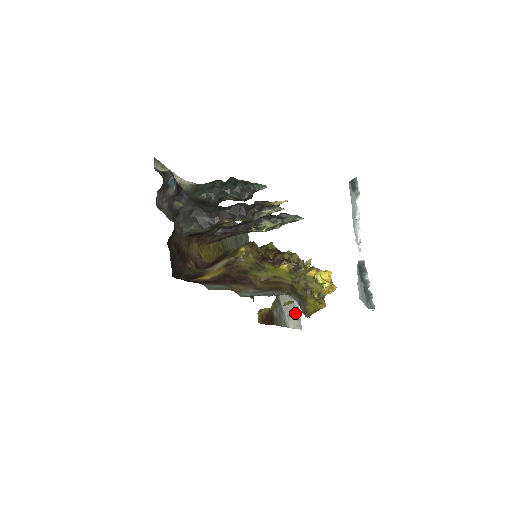
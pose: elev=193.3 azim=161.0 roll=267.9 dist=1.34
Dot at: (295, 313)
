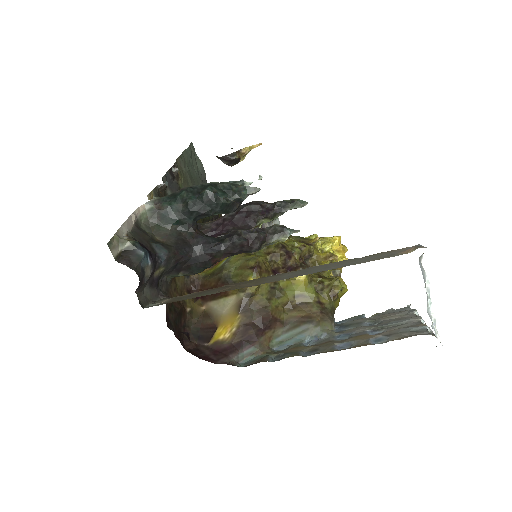
Dot at: occluded
